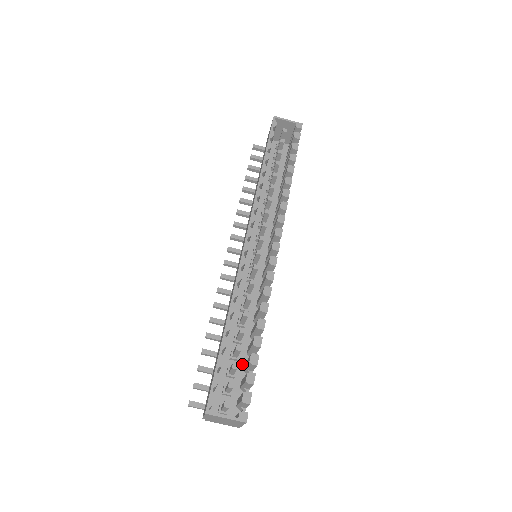
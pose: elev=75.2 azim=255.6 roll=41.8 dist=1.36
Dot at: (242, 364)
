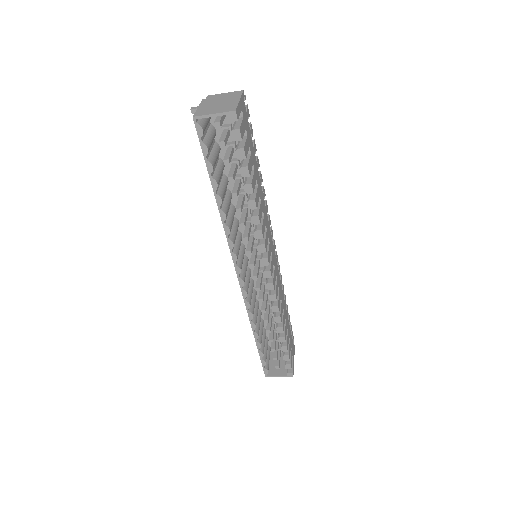
Dot at: occluded
